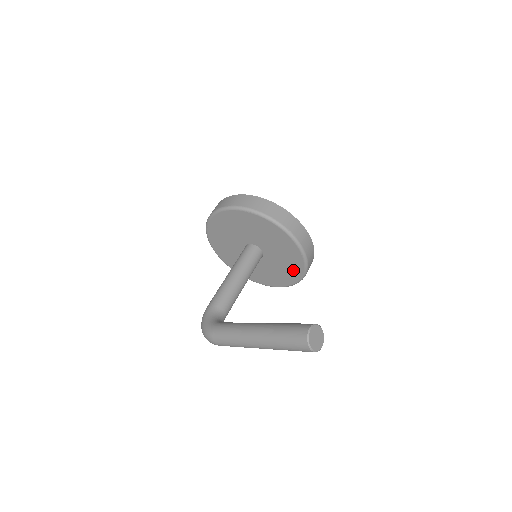
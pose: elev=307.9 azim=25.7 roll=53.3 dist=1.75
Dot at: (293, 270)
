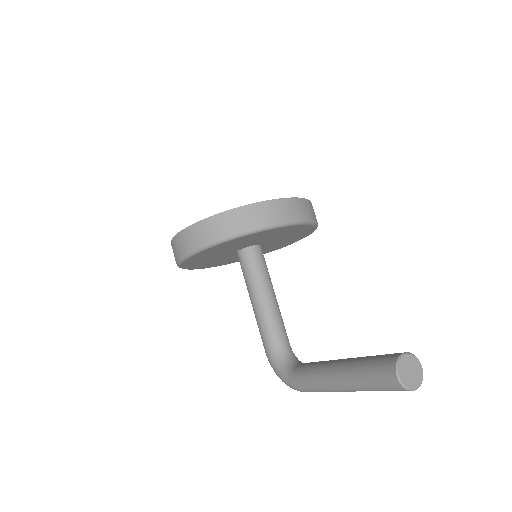
Dot at: (301, 231)
